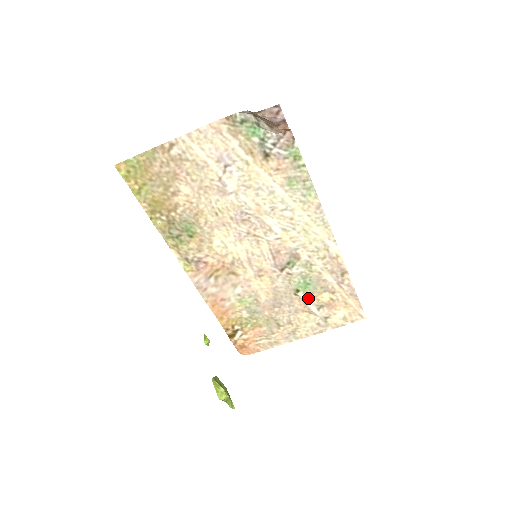
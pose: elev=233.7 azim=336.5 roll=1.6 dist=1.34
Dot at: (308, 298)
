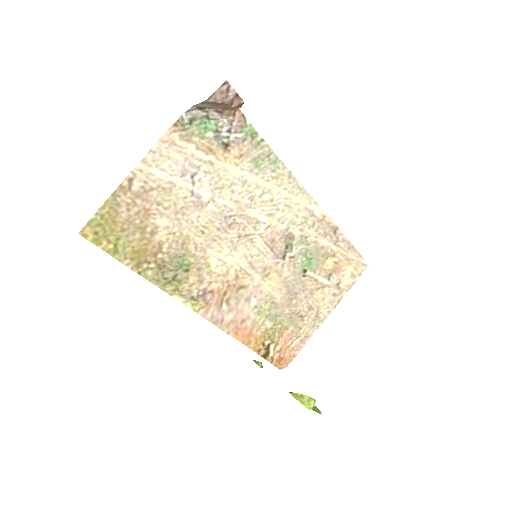
Dot at: (316, 273)
